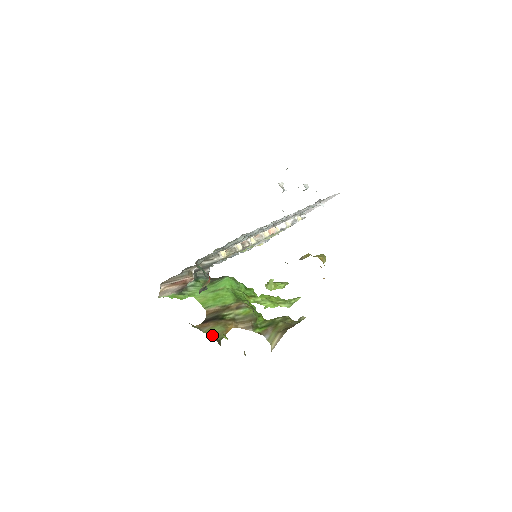
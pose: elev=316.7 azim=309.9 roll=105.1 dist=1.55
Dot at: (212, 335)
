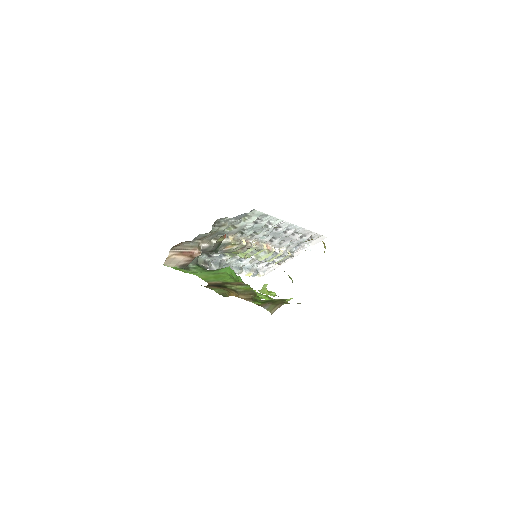
Dot at: (216, 292)
